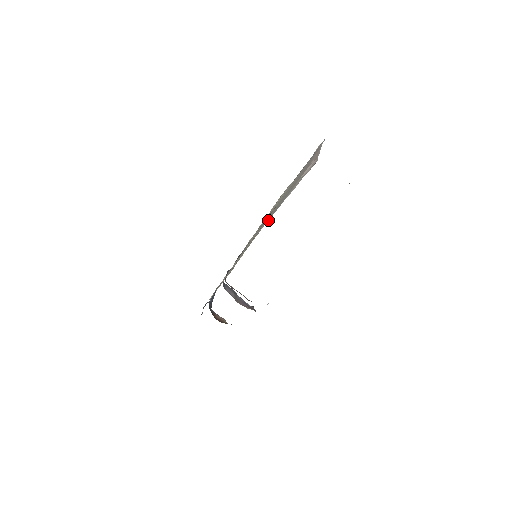
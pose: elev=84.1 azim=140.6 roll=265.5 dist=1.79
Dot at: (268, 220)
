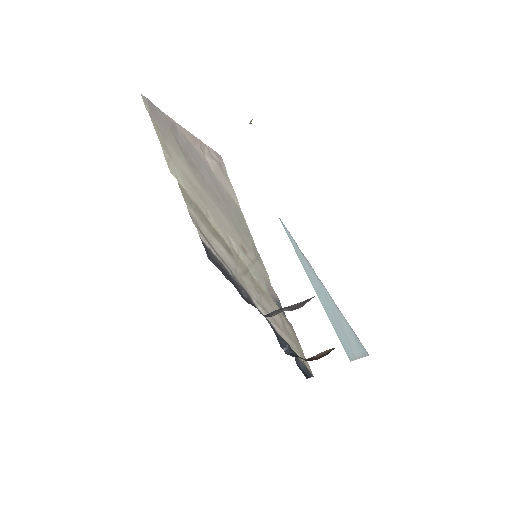
Dot at: (251, 238)
